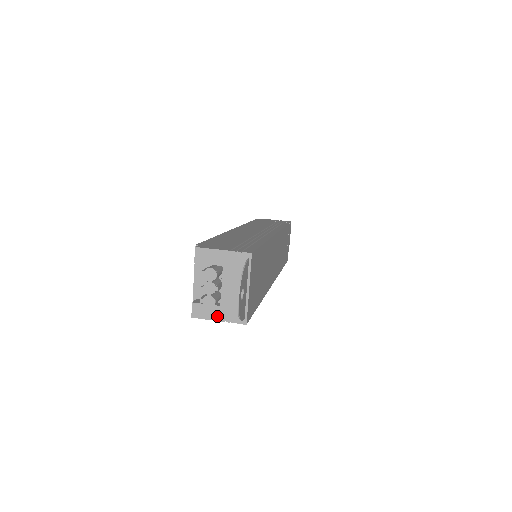
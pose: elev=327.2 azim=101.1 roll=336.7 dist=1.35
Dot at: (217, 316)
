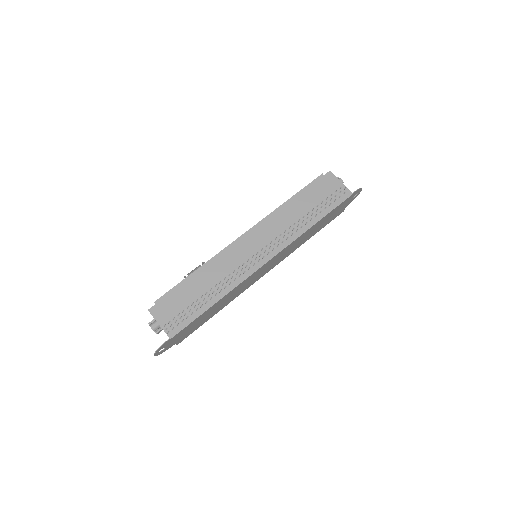
Dot at: occluded
